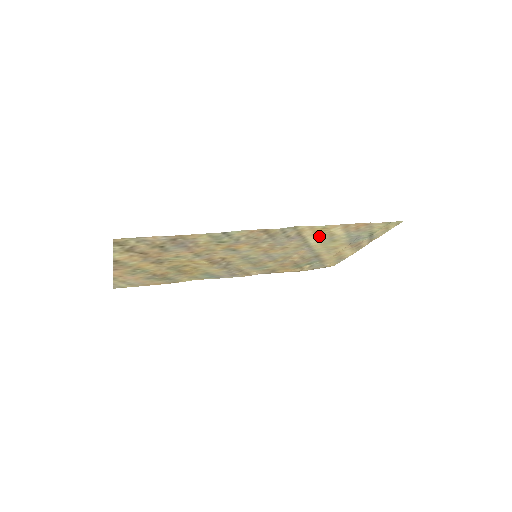
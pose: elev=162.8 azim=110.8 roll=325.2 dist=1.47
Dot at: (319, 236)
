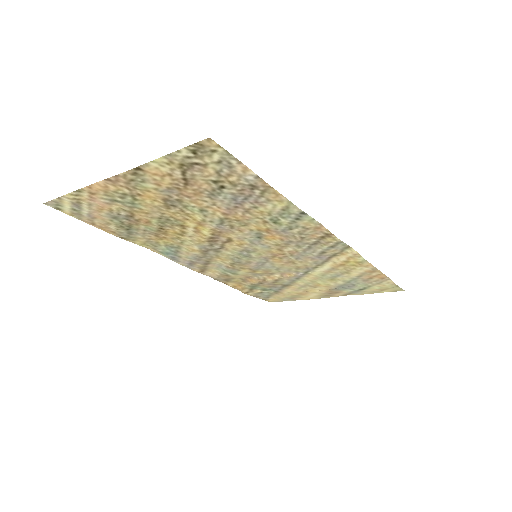
Dot at: (336, 267)
